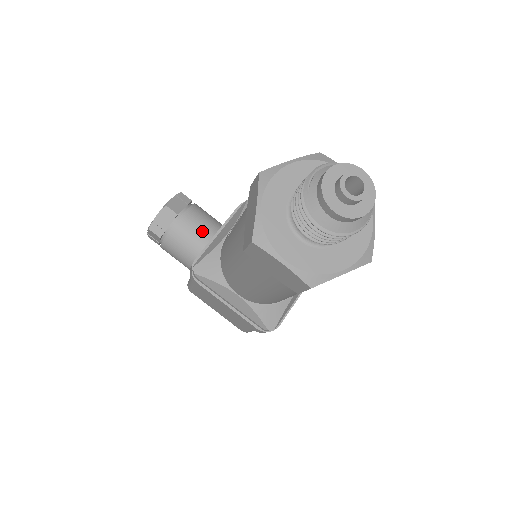
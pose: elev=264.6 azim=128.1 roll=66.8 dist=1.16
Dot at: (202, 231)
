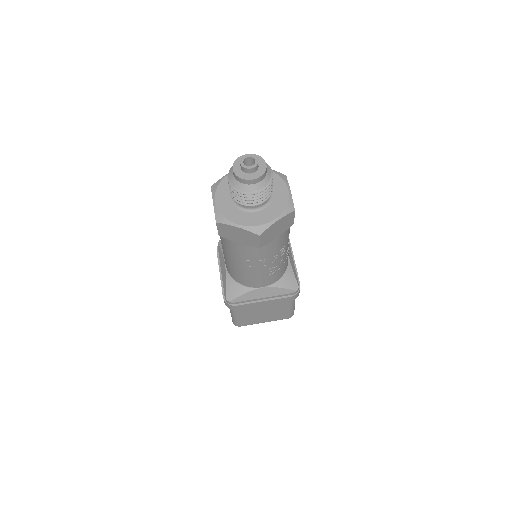
Dot at: occluded
